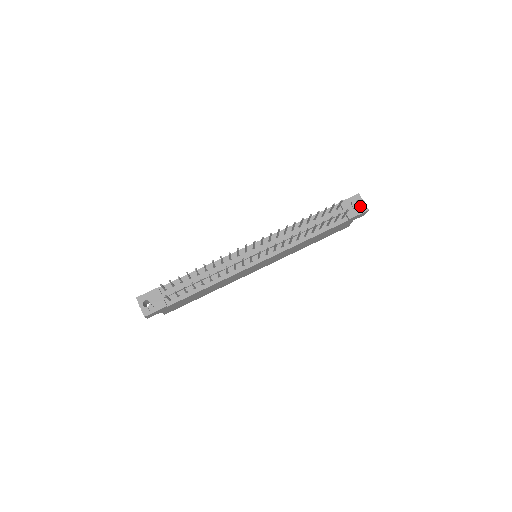
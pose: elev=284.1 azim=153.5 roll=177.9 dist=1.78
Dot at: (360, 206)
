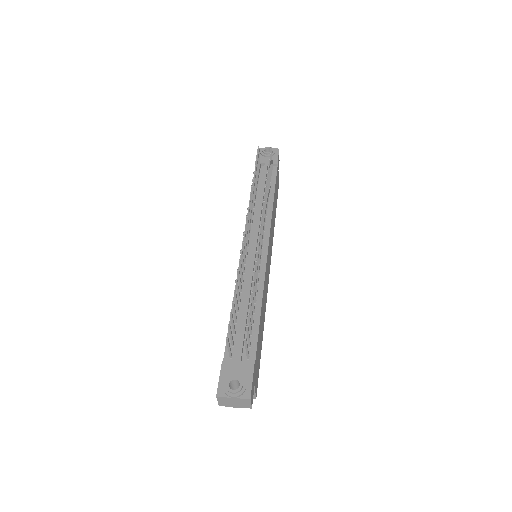
Dot at: occluded
